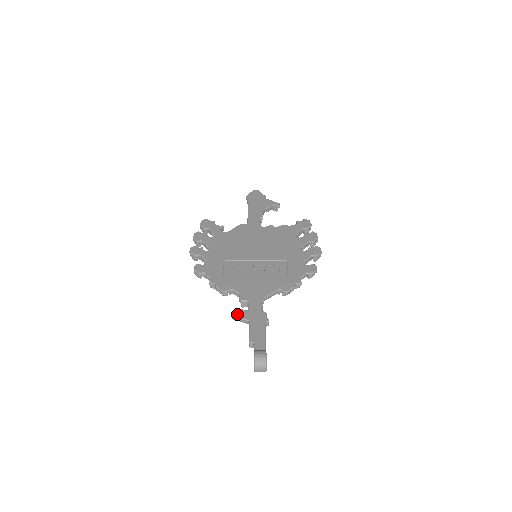
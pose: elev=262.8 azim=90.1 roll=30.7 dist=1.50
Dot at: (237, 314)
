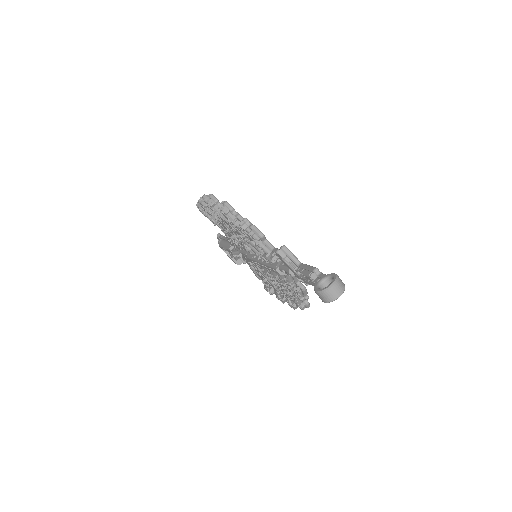
Dot at: (289, 250)
